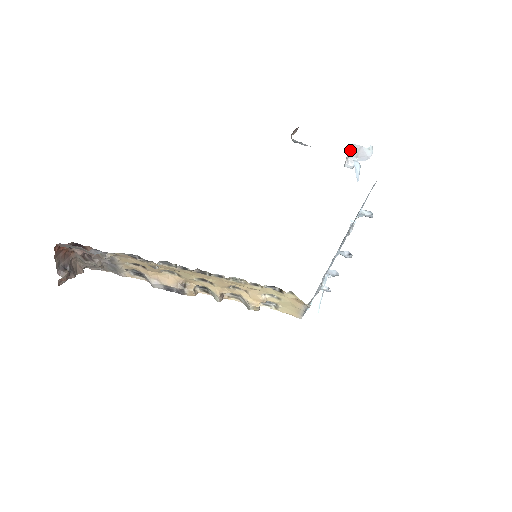
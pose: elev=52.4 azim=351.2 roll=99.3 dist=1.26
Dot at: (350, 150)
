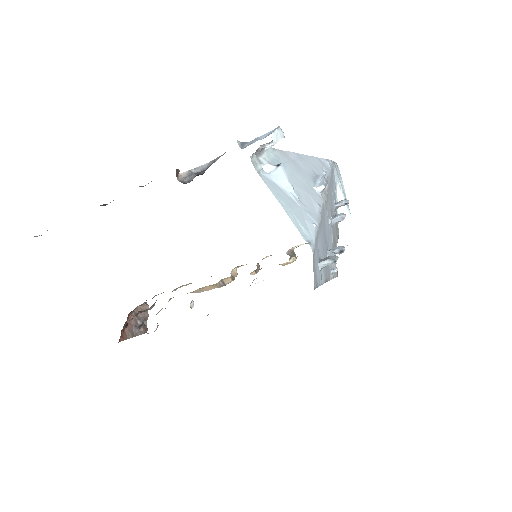
Dot at: (254, 153)
